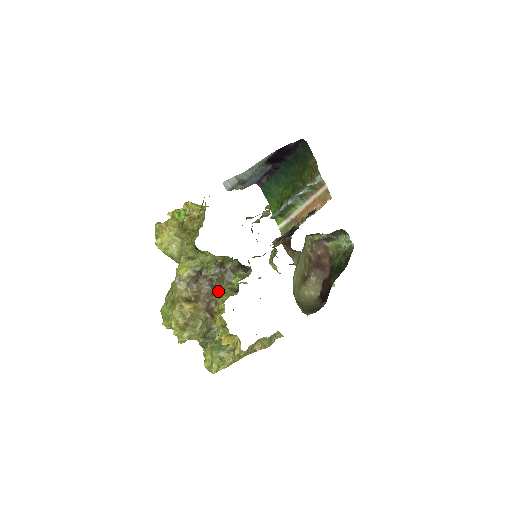
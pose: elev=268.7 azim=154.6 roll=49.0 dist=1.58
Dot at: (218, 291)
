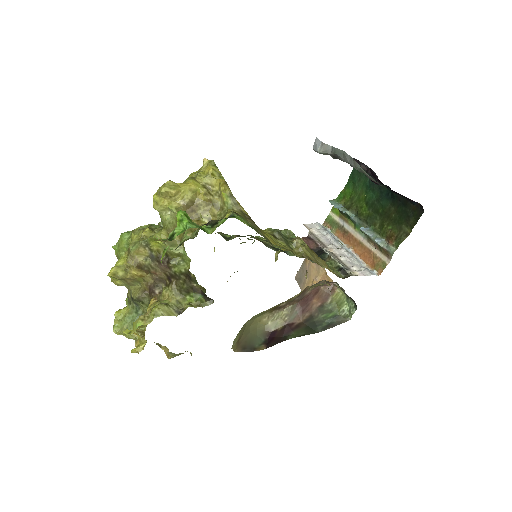
Dot at: (168, 290)
